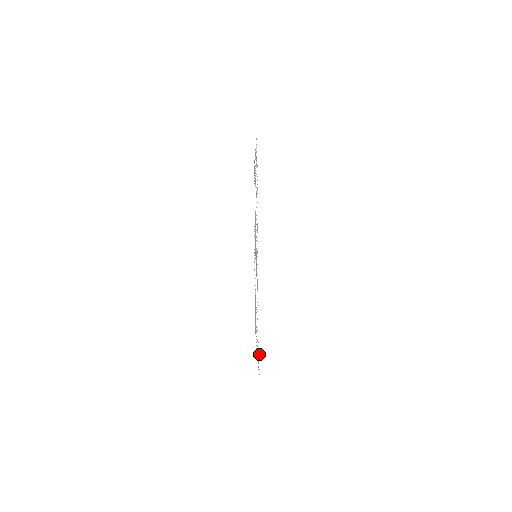
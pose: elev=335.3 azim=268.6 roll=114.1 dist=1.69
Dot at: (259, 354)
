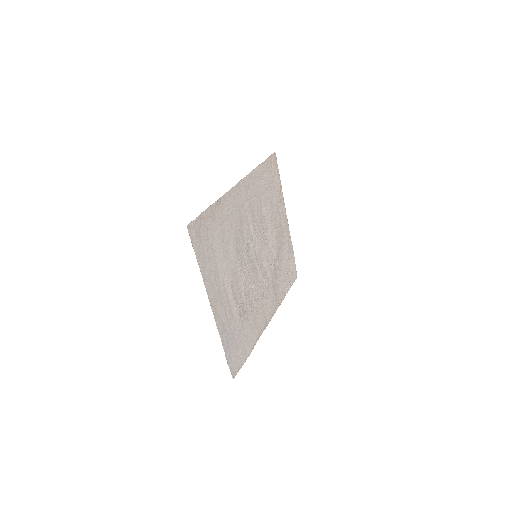
Dot at: (200, 218)
